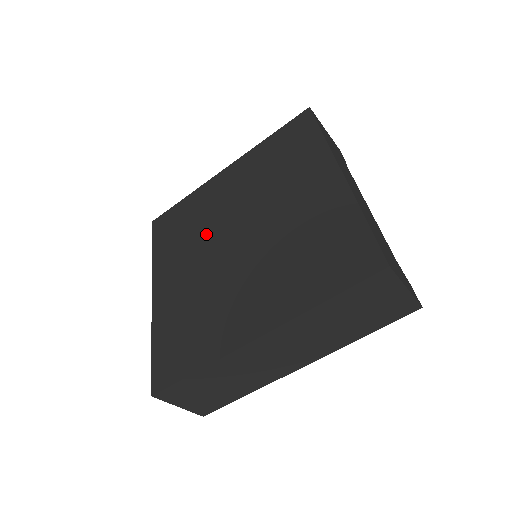
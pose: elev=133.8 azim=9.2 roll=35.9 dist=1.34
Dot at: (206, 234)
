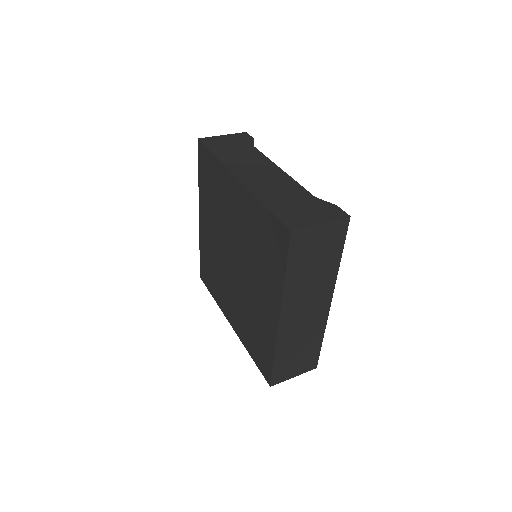
Dot at: (222, 268)
